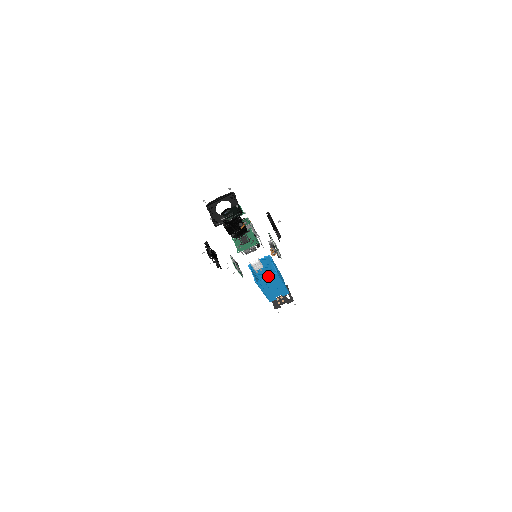
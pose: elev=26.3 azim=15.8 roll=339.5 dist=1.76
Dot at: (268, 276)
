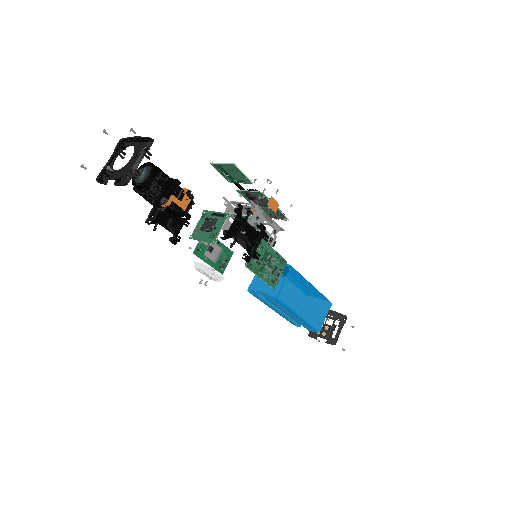
Dot at: (267, 294)
